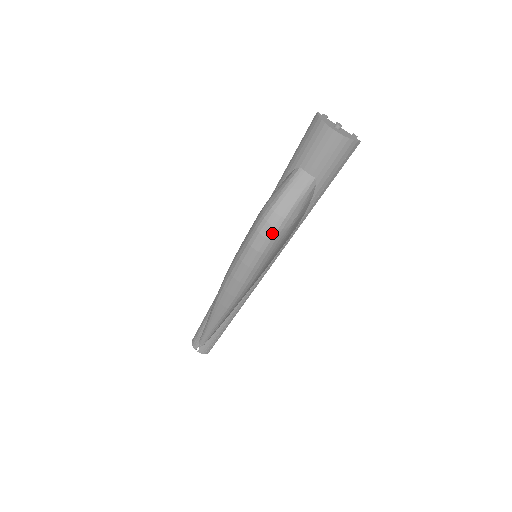
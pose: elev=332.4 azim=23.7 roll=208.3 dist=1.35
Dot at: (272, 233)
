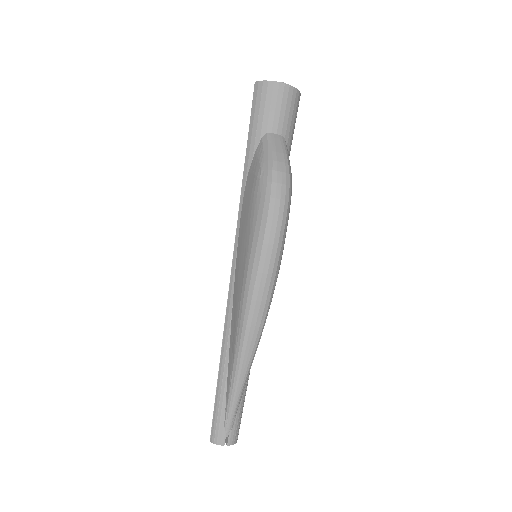
Dot at: (287, 193)
